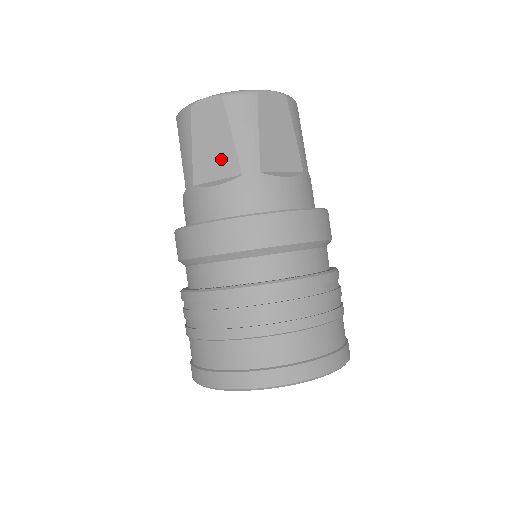
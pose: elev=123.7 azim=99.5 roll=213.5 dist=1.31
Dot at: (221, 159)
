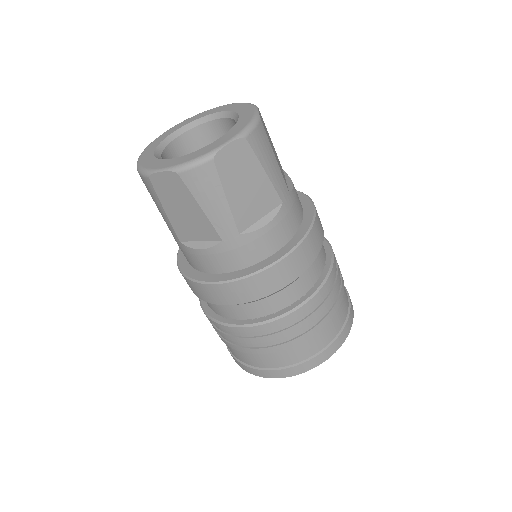
Dot at: (197, 226)
